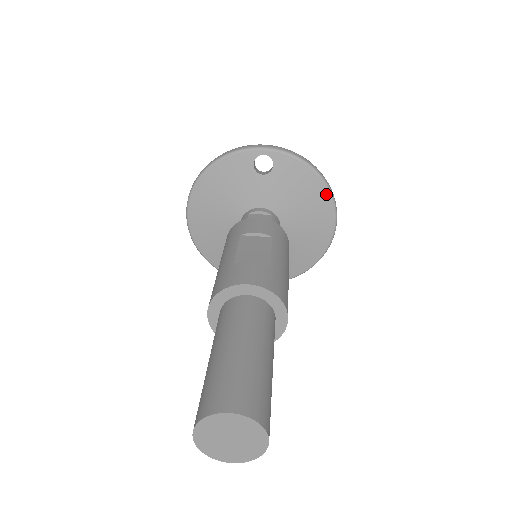
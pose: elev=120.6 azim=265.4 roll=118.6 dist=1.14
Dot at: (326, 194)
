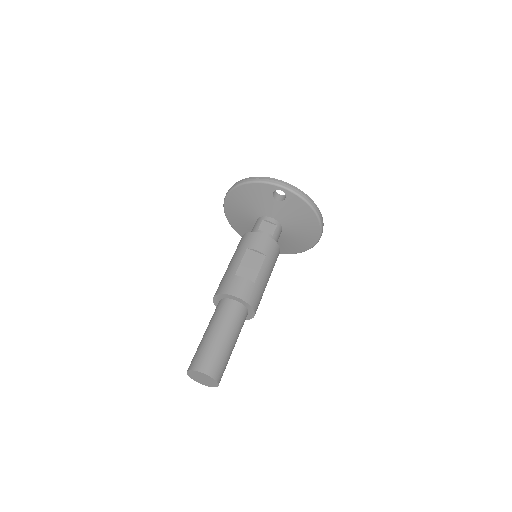
Dot at: (317, 222)
